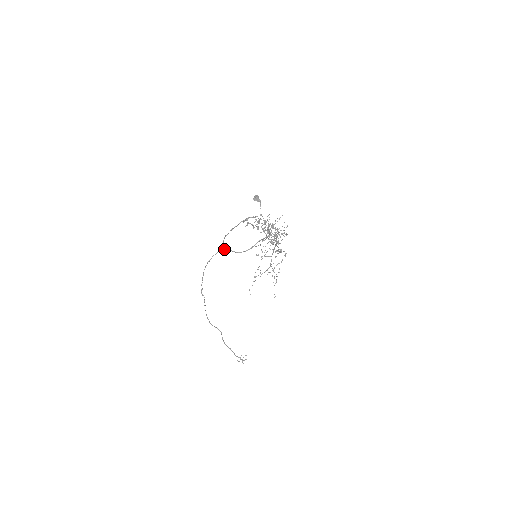
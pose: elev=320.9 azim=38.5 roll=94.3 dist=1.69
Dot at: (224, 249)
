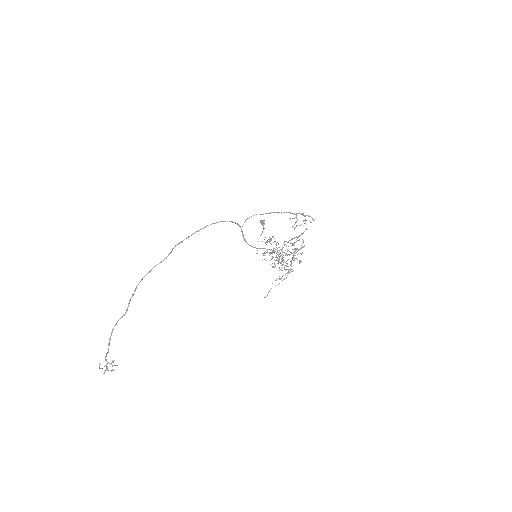
Dot at: occluded
